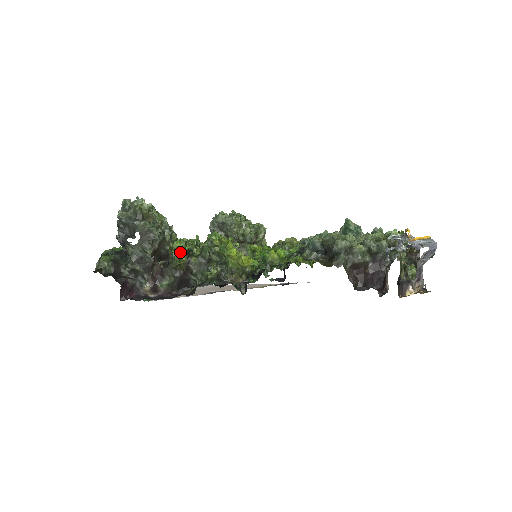
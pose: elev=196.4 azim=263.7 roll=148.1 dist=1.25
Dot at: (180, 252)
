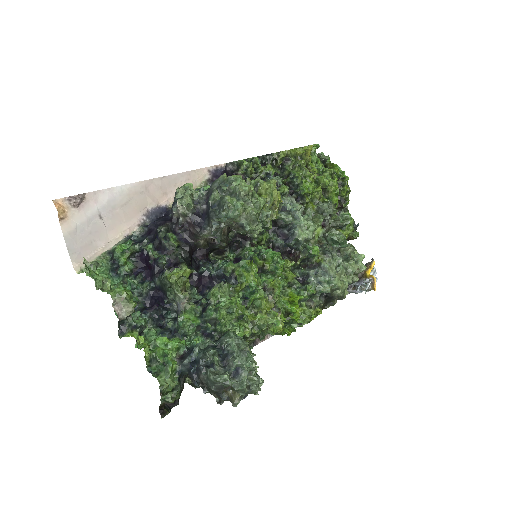
Dot at: occluded
